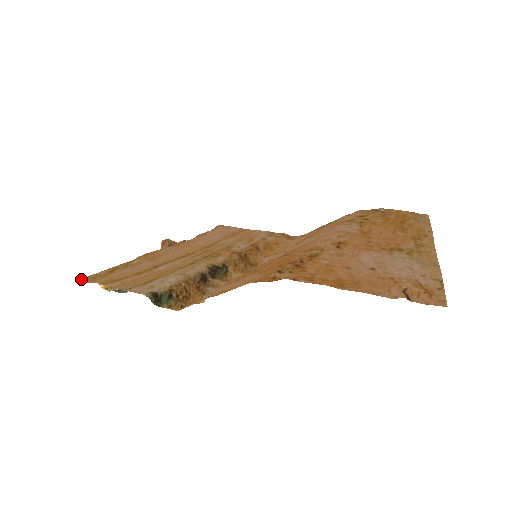
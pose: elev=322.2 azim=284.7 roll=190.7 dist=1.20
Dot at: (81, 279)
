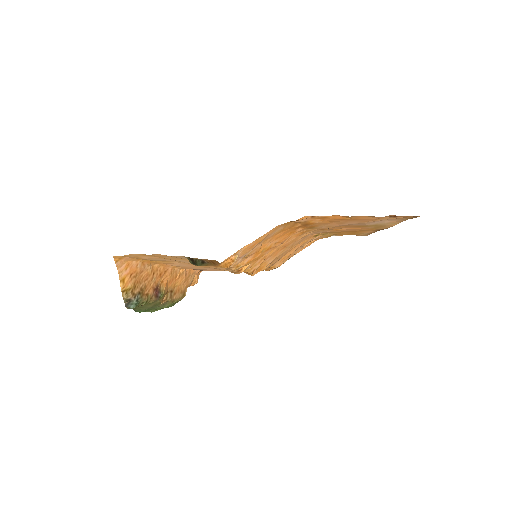
Dot at: (116, 256)
